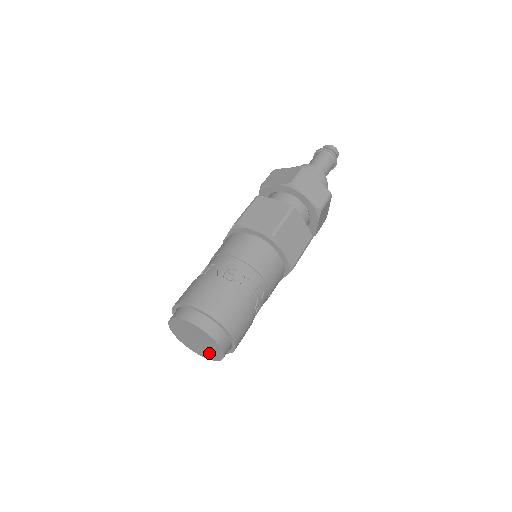
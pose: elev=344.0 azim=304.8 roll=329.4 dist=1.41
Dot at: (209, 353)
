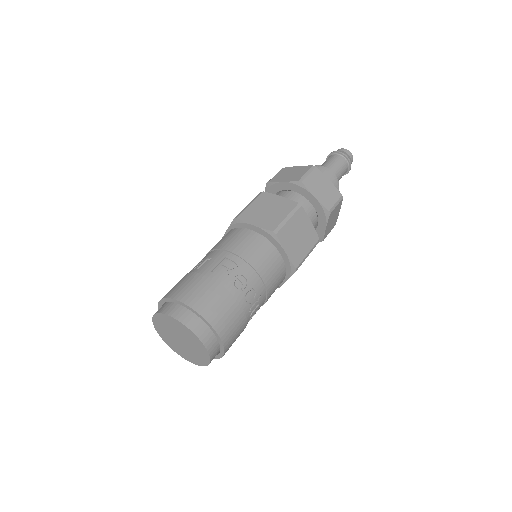
Dot at: (198, 348)
